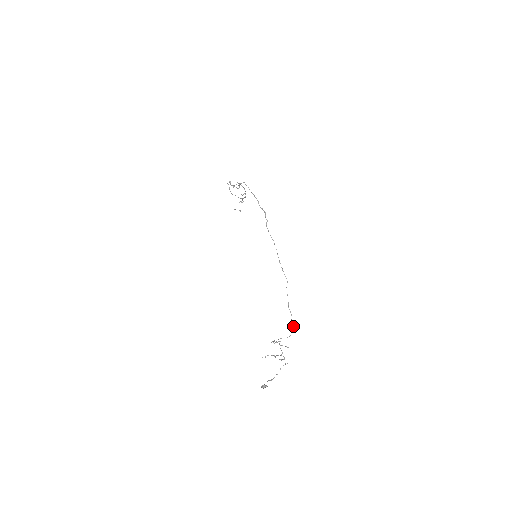
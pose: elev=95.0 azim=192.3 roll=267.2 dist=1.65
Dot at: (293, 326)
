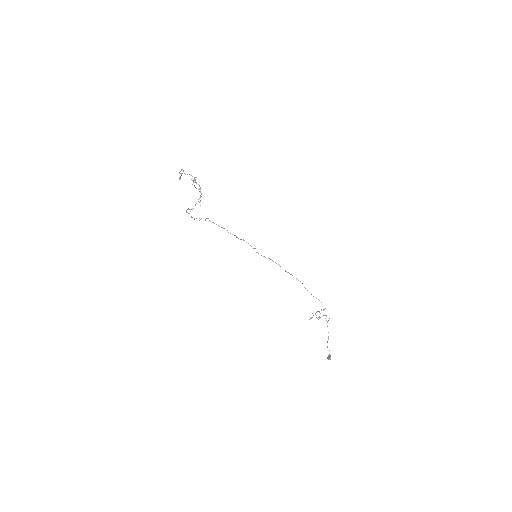
Dot at: occluded
